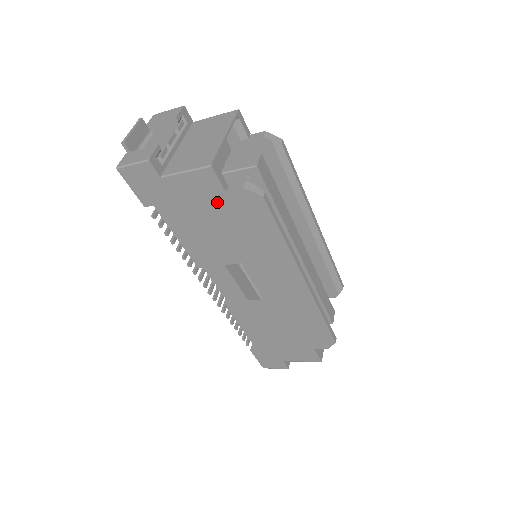
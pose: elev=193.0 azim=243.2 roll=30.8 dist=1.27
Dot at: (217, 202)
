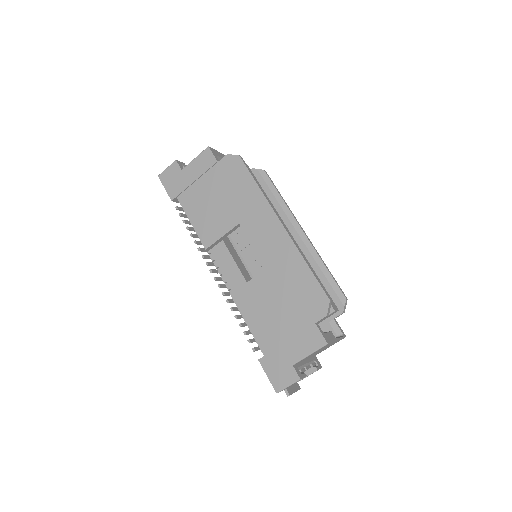
Dot at: (214, 174)
